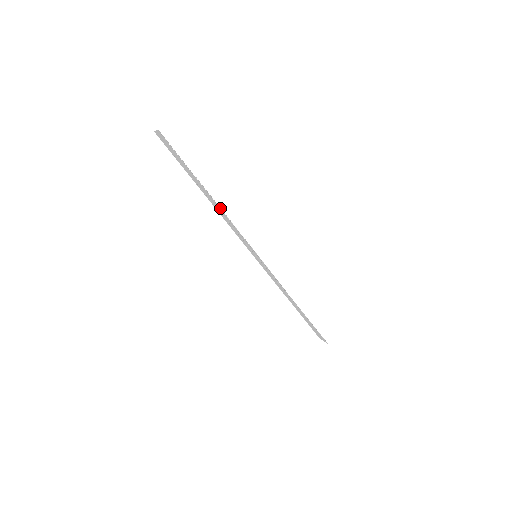
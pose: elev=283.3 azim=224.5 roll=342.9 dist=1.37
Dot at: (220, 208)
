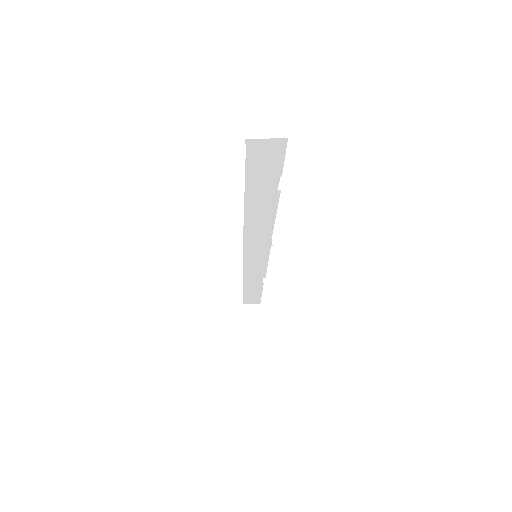
Dot at: (273, 219)
